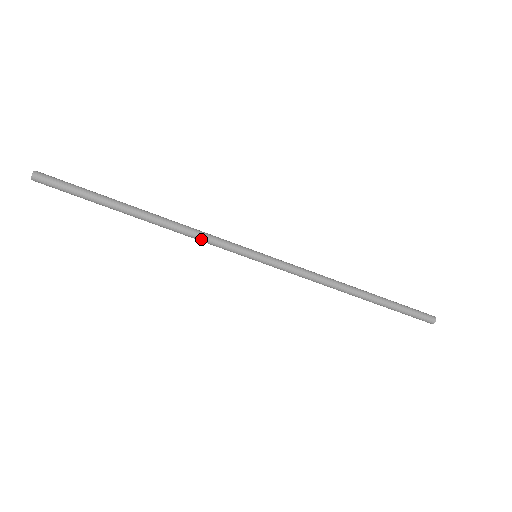
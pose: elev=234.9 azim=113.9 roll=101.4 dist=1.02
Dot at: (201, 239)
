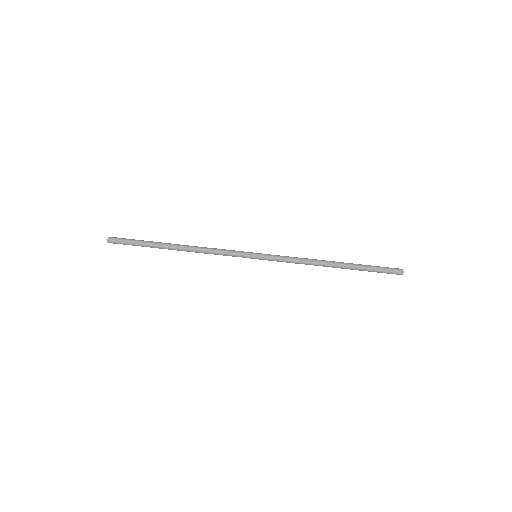
Dot at: (216, 252)
